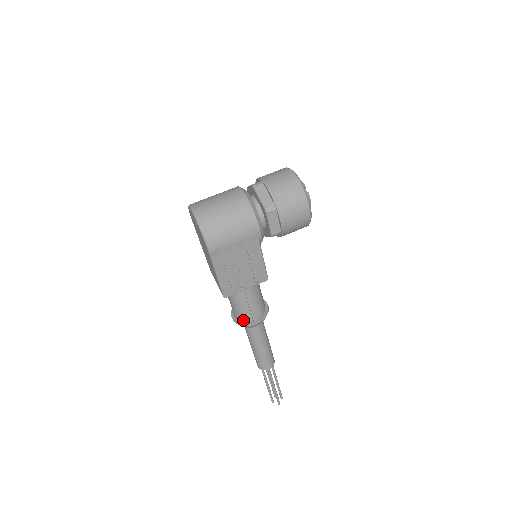
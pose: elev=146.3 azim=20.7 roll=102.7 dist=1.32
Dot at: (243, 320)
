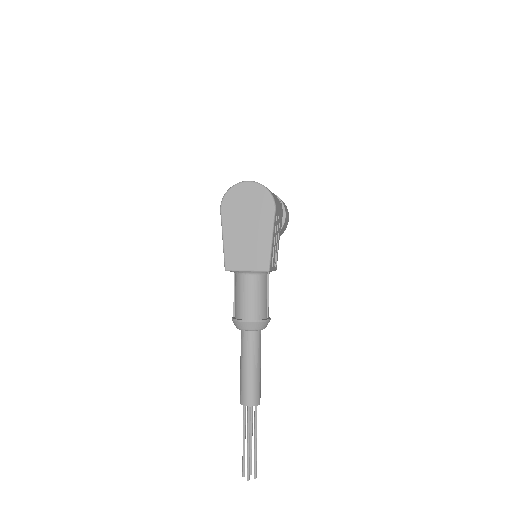
Dot at: (261, 316)
